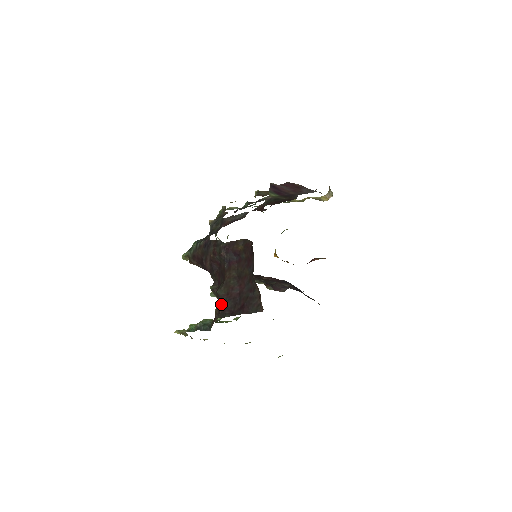
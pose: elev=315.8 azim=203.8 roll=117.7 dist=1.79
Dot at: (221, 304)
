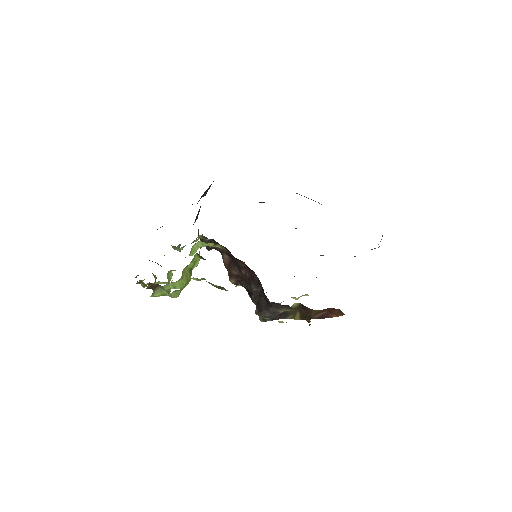
Dot at: (162, 226)
